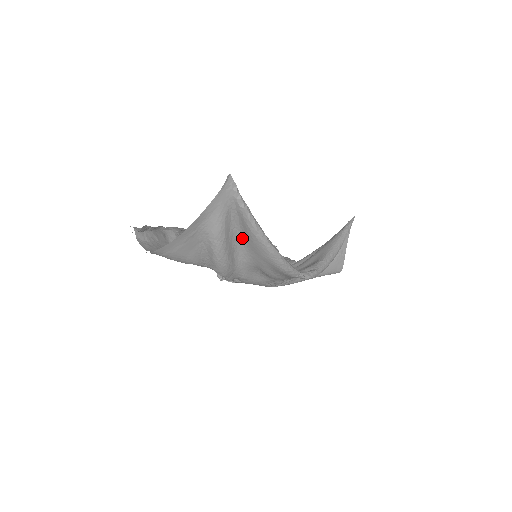
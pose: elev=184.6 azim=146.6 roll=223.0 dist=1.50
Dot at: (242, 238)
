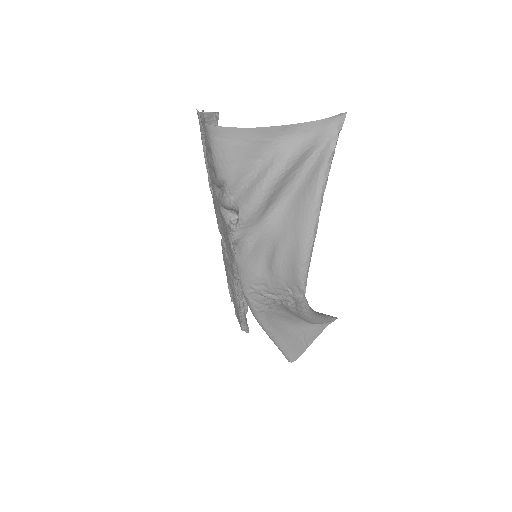
Dot at: (295, 191)
